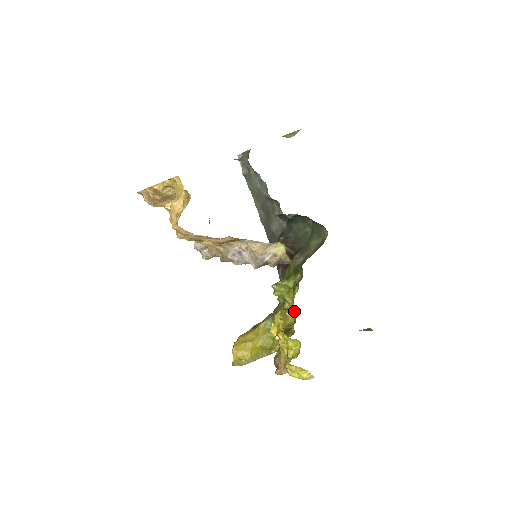
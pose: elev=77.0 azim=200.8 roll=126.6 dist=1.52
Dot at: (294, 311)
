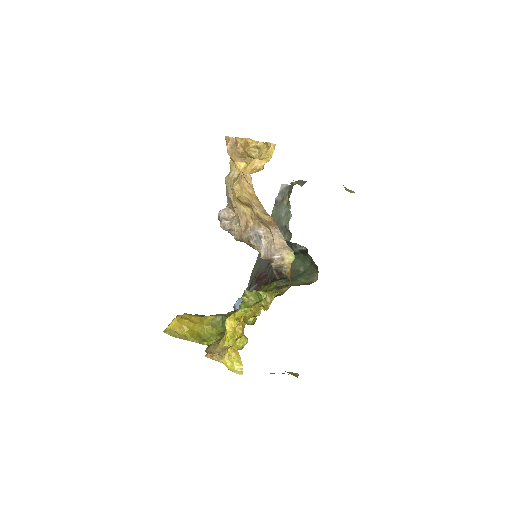
Dot at: occluded
